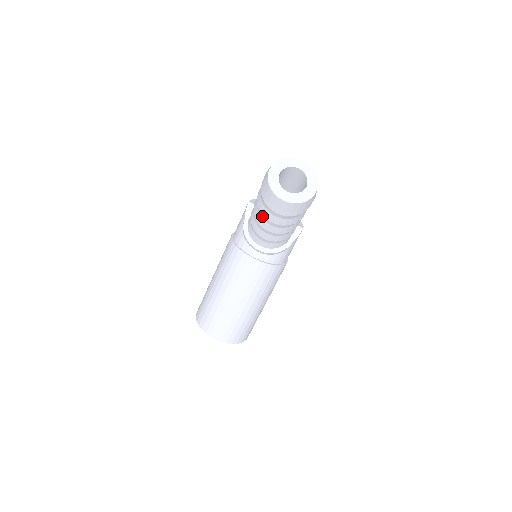
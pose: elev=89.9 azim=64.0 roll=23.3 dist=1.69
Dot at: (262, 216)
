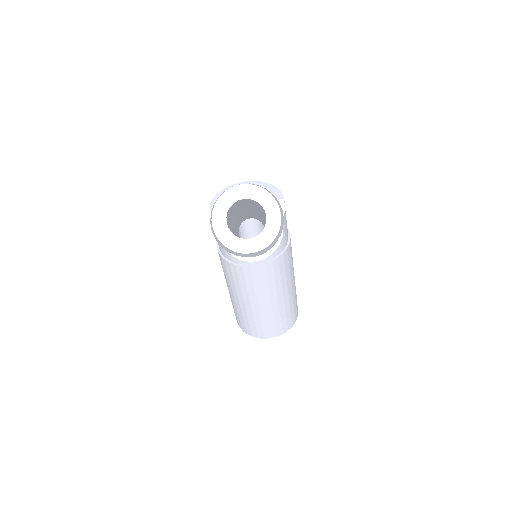
Dot at: occluded
